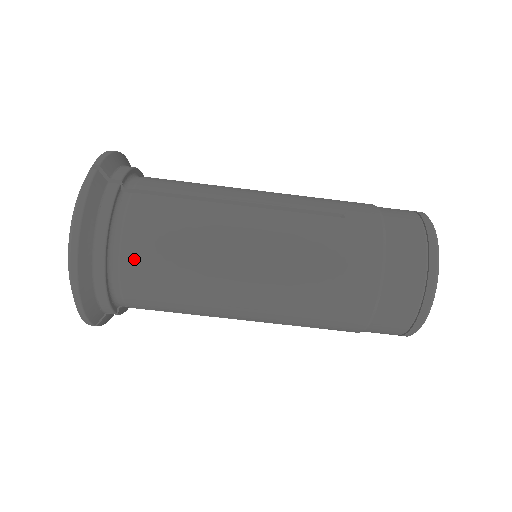
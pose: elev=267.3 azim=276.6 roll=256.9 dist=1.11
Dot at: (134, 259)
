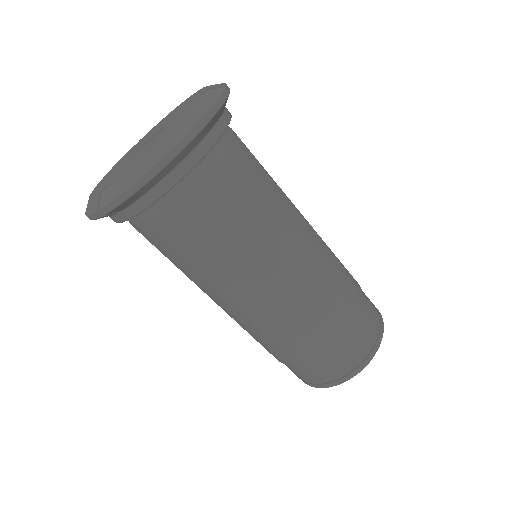
Dot at: (210, 186)
